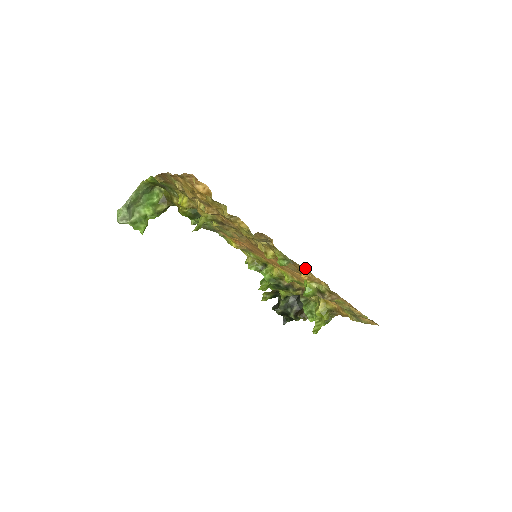
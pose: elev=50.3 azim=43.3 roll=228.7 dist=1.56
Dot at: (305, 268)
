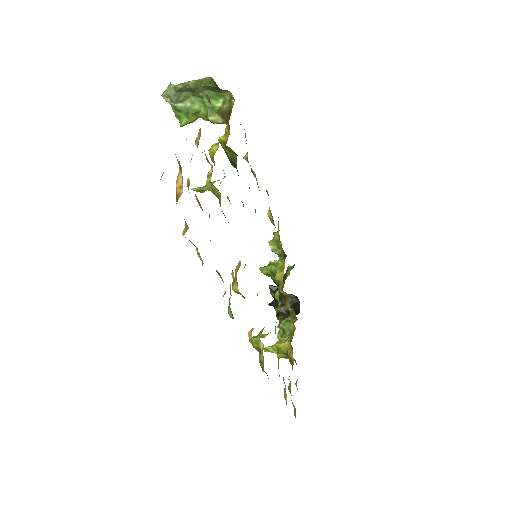
Dot at: occluded
